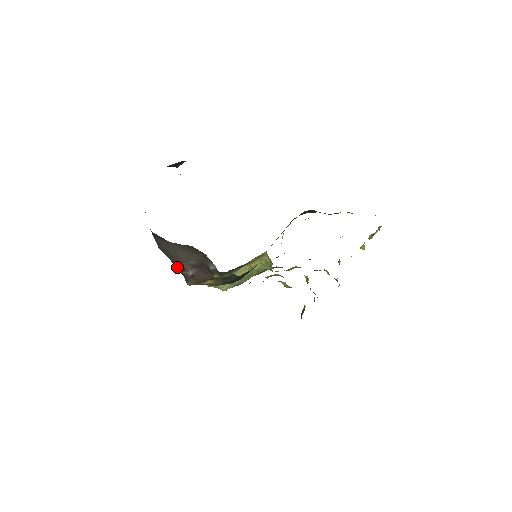
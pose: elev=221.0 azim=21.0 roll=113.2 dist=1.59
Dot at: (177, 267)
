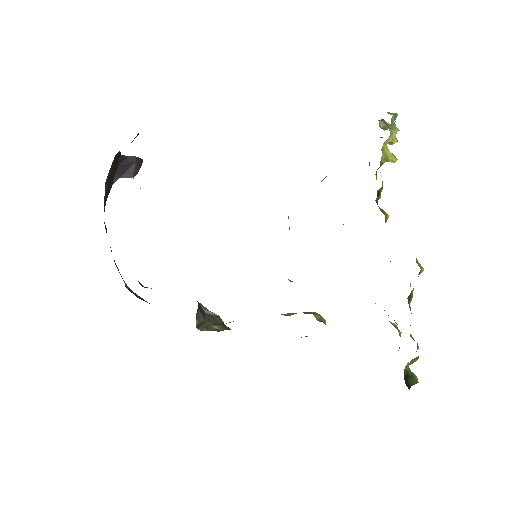
Dot at: occluded
